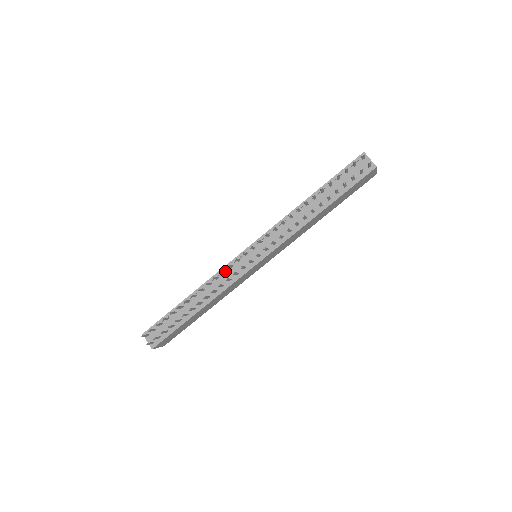
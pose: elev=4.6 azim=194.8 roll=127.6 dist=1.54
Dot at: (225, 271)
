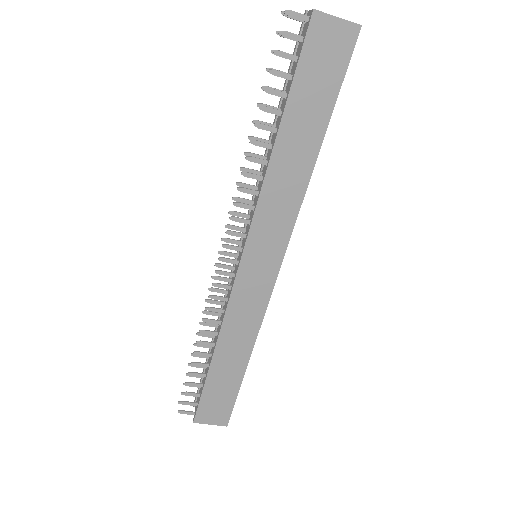
Dot at: (226, 290)
